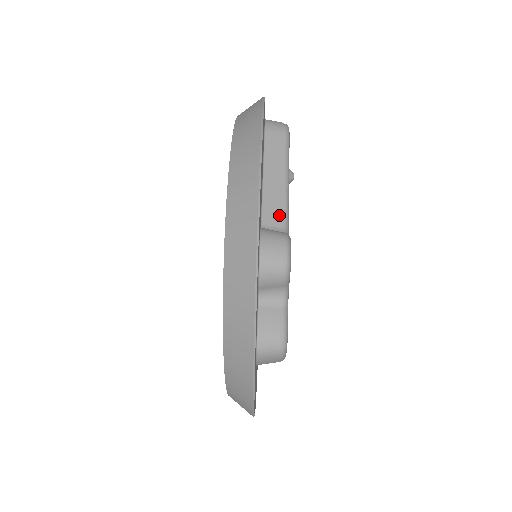
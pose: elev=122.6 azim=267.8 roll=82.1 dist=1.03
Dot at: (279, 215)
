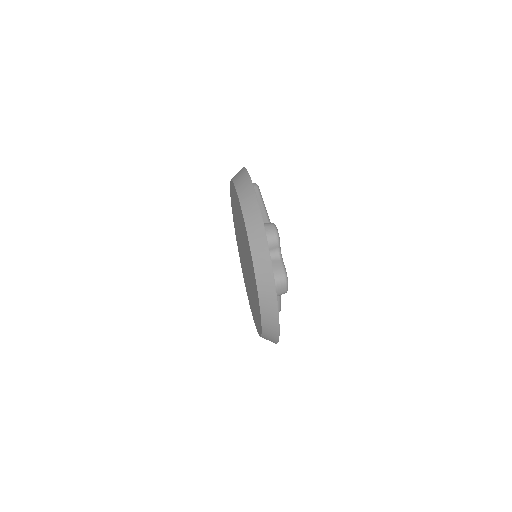
Dot at: (265, 221)
